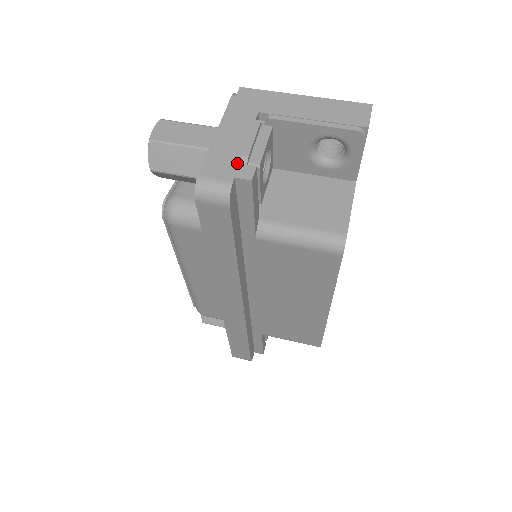
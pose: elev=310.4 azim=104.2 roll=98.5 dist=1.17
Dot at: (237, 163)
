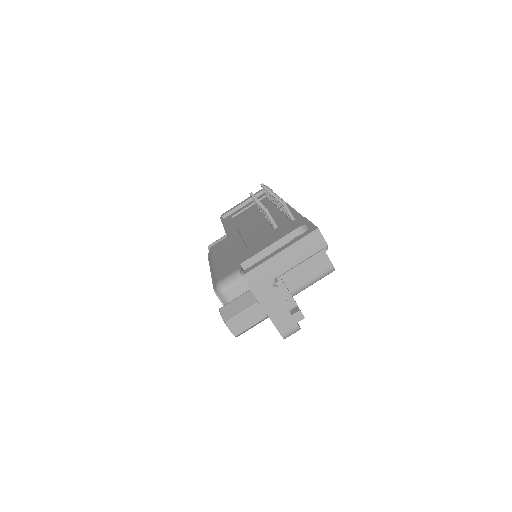
Dot at: (291, 316)
